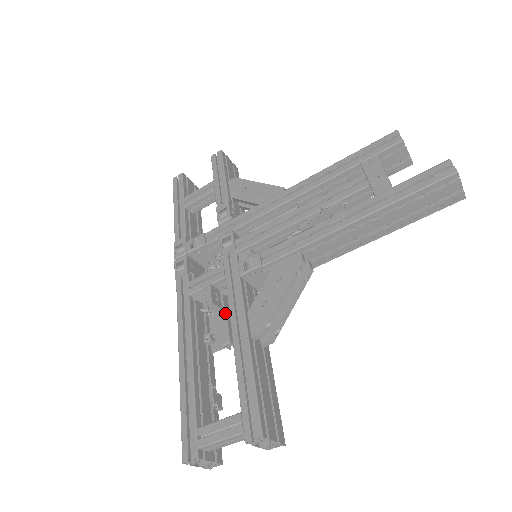
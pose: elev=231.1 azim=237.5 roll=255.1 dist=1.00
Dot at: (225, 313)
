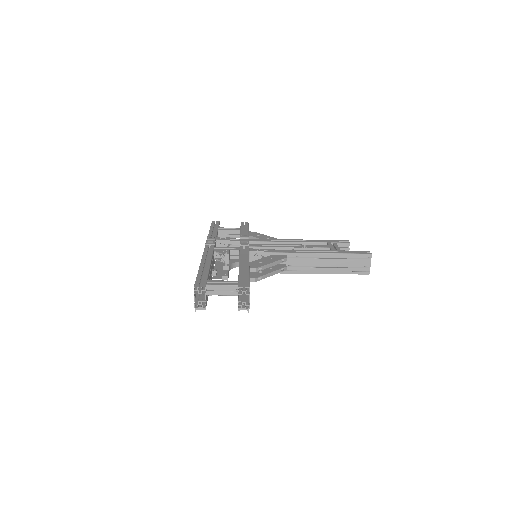
Dot at: (227, 268)
